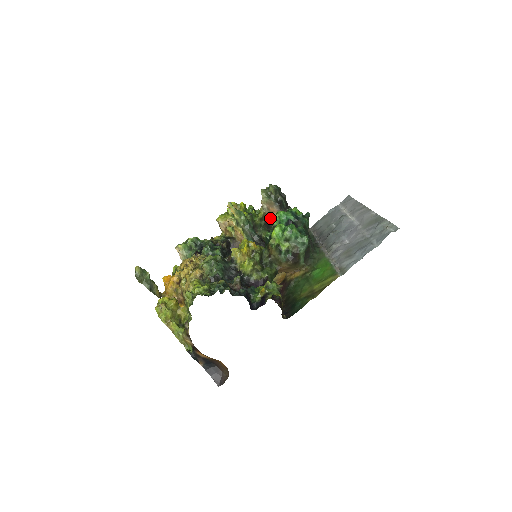
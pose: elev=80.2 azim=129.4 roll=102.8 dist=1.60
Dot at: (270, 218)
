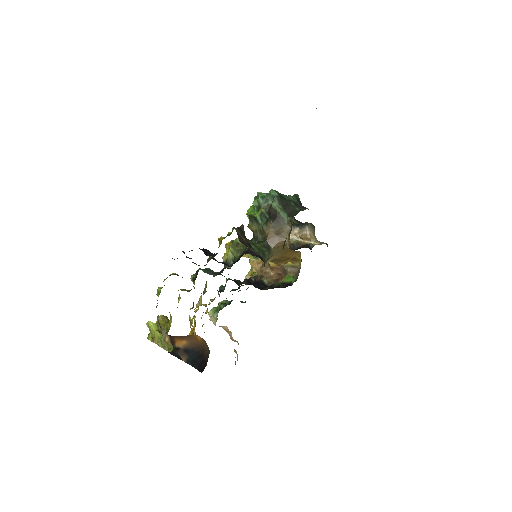
Dot at: occluded
